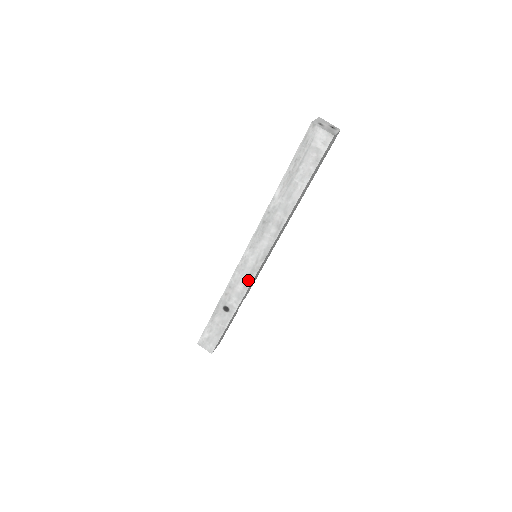
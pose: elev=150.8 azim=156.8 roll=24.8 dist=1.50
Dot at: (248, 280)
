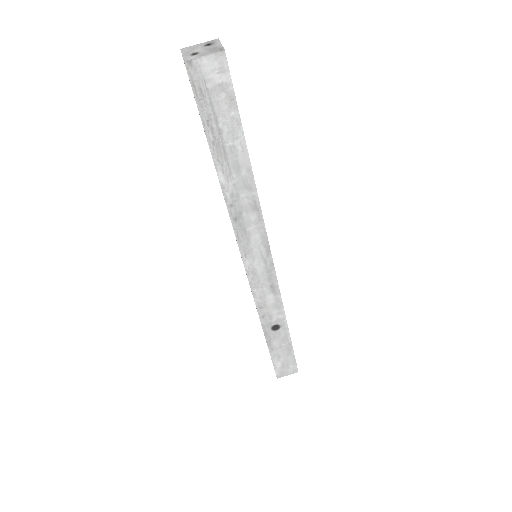
Dot at: (272, 285)
